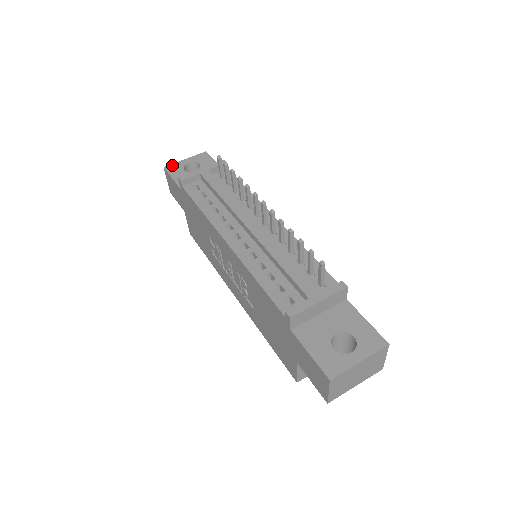
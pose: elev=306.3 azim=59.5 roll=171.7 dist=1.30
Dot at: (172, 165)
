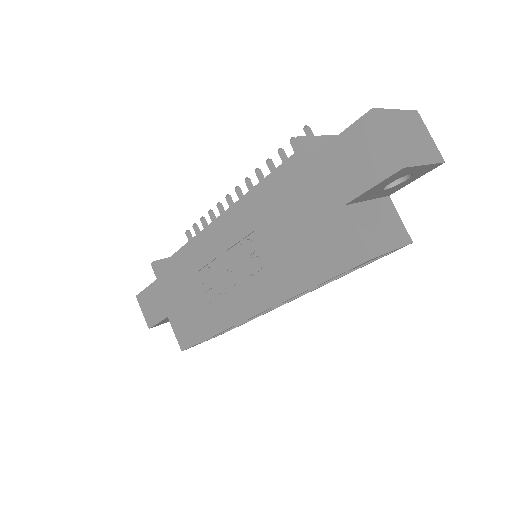
Dot at: occluded
